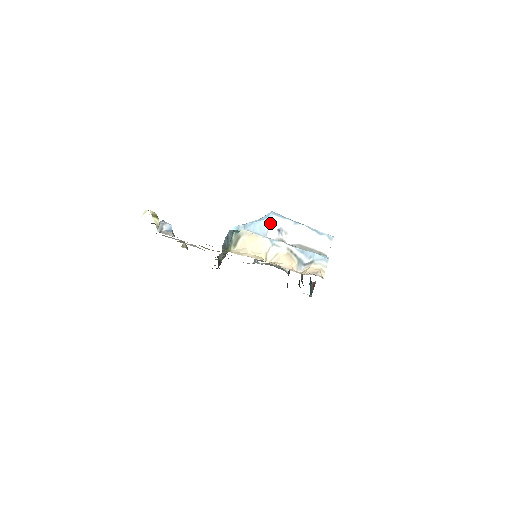
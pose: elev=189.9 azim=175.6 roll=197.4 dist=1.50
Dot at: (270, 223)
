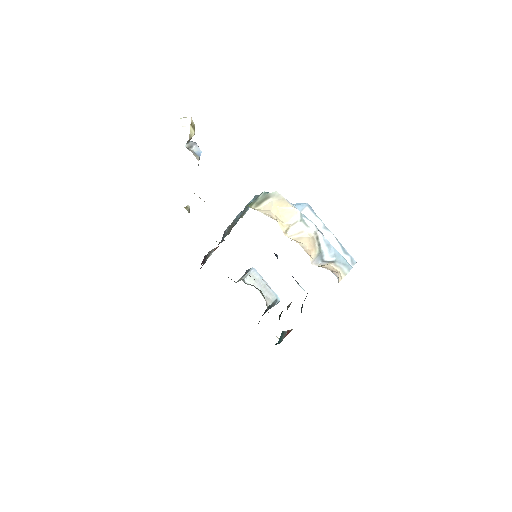
Dot at: occluded
